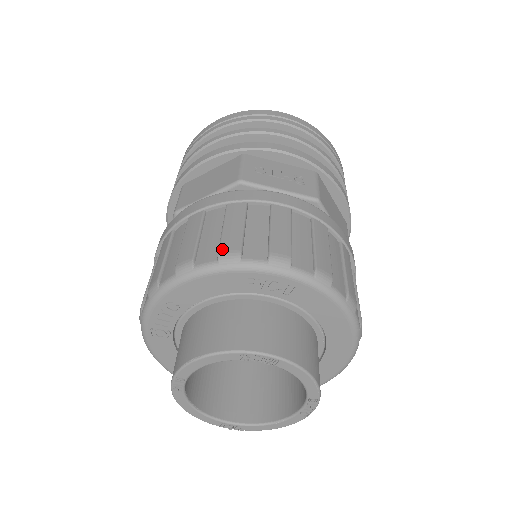
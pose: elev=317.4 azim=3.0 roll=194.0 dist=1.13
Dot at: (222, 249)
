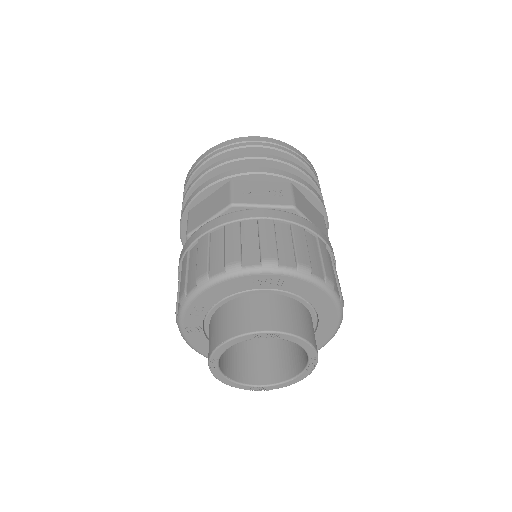
Dot at: (227, 262)
